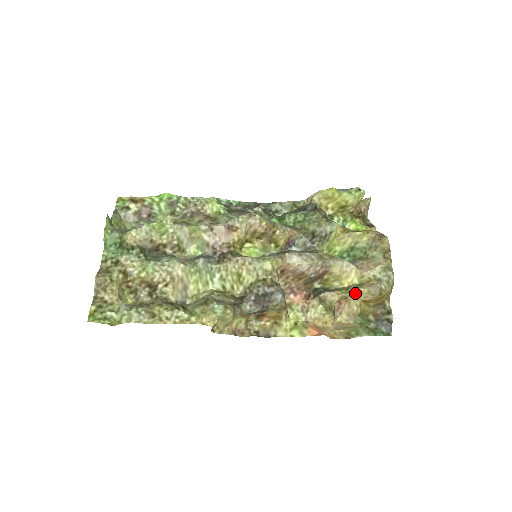
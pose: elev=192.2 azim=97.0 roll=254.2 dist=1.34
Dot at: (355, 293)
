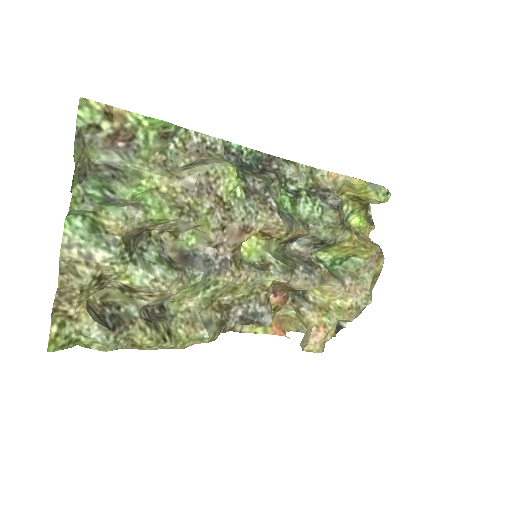
Dot at: (334, 320)
